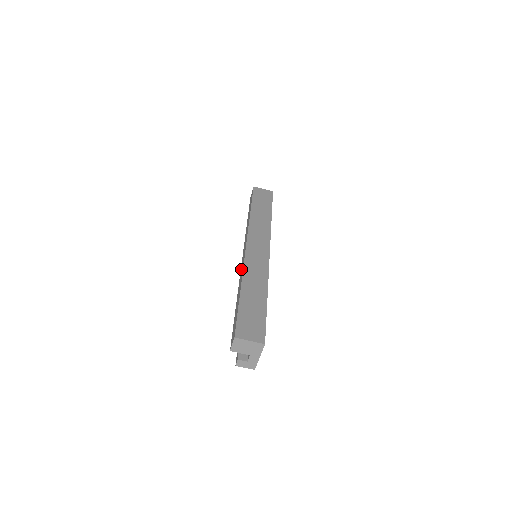
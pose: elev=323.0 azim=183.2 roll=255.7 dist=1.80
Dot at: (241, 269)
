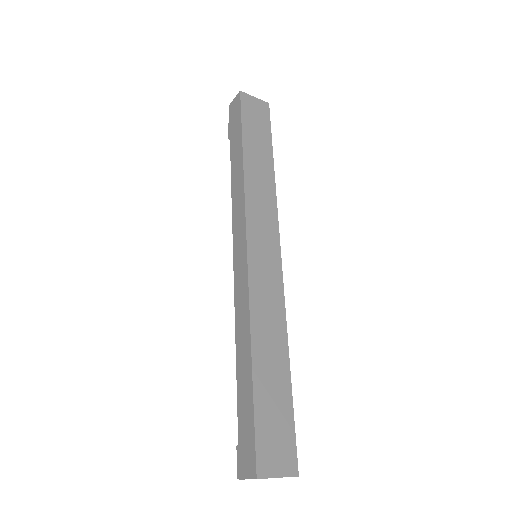
Dot at: (238, 291)
